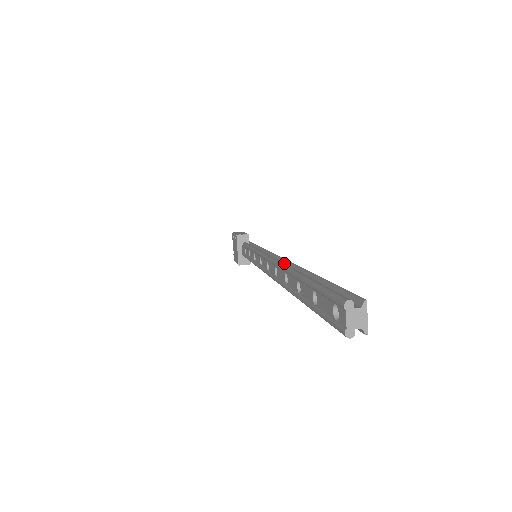
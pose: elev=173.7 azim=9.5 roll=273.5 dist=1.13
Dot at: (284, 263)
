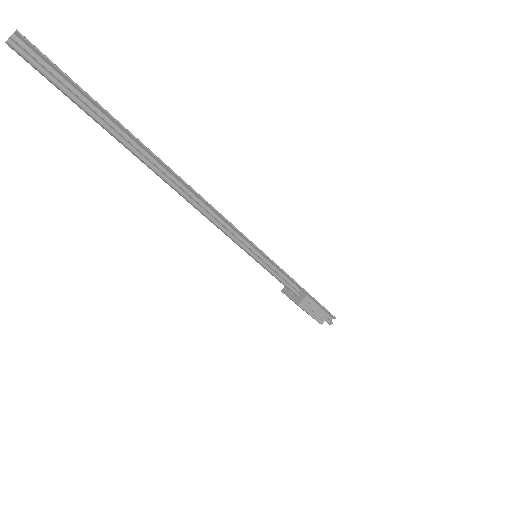
Dot at: occluded
